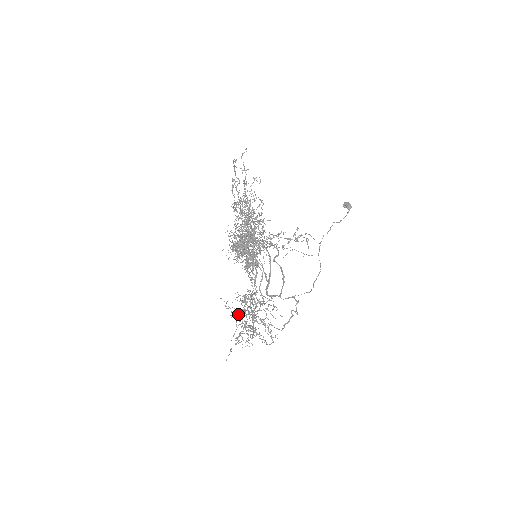
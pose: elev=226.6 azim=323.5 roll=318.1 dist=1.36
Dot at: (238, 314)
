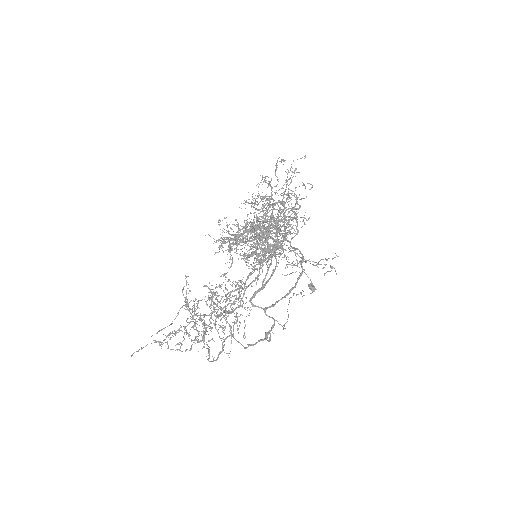
Dot at: occluded
